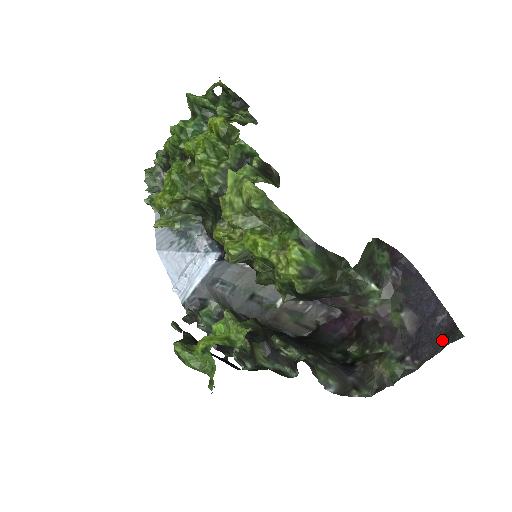
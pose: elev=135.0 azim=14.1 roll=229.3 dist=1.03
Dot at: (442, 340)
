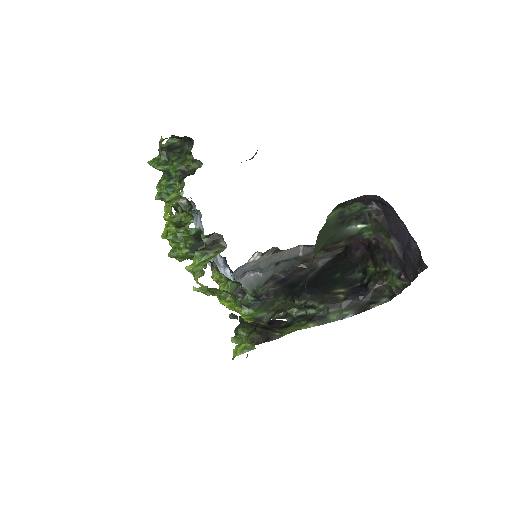
Dot at: (416, 268)
